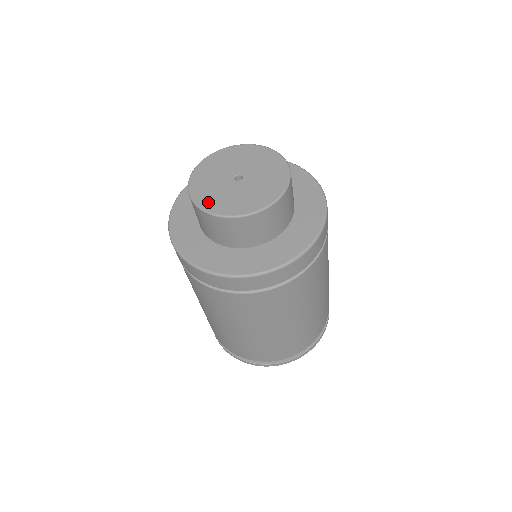
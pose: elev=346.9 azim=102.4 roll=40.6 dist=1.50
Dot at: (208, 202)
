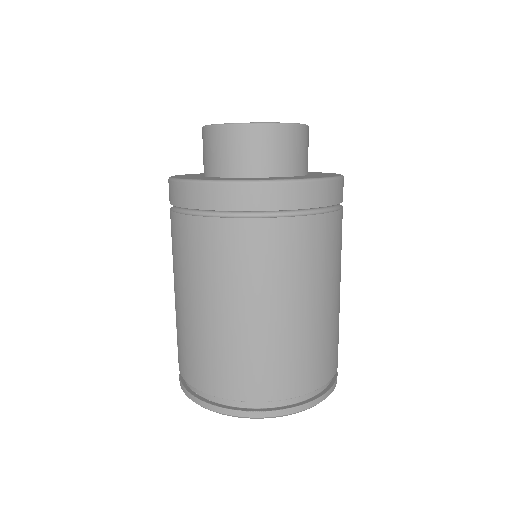
Dot at: occluded
